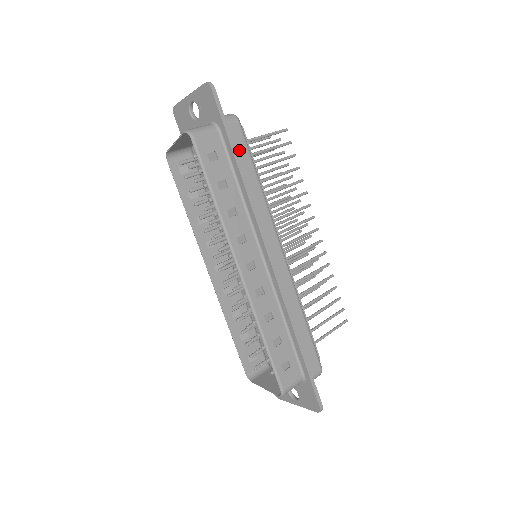
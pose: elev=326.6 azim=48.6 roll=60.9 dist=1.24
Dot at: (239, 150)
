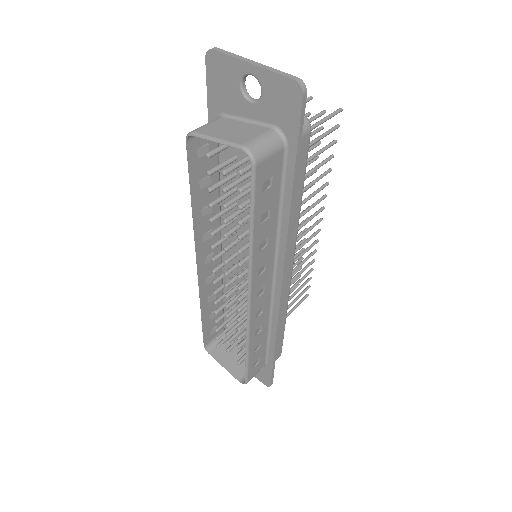
Dot at: occluded
